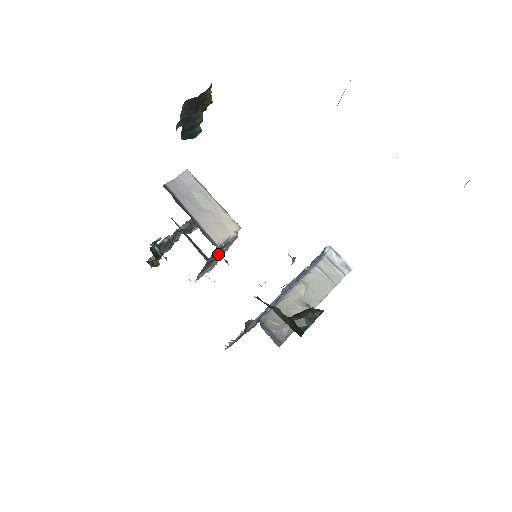
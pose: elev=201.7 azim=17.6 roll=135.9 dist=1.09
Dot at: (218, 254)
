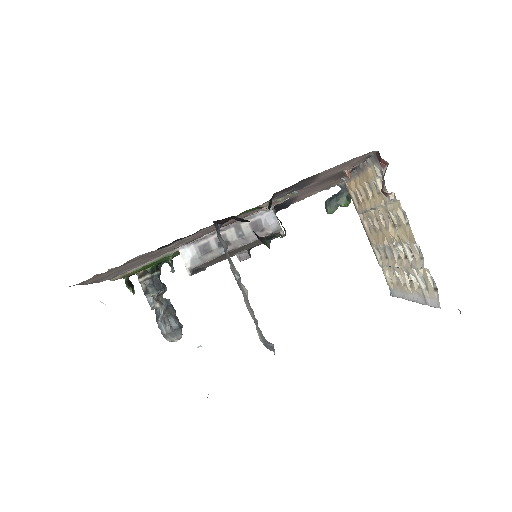
Dot at: (238, 241)
